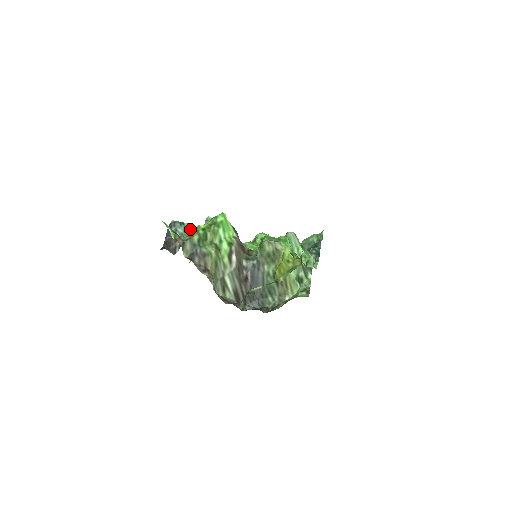
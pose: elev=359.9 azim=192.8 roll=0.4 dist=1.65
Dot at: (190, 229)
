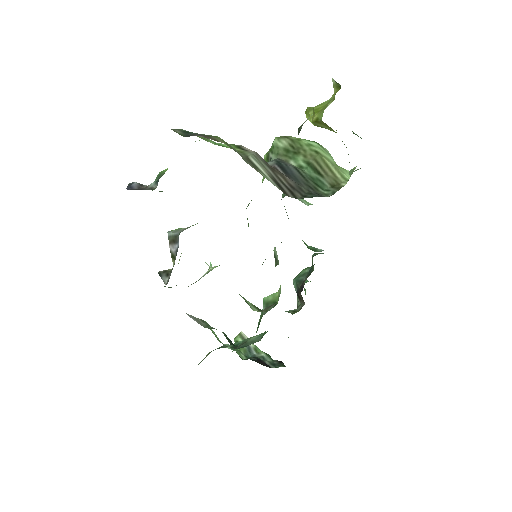
Dot at: occluded
